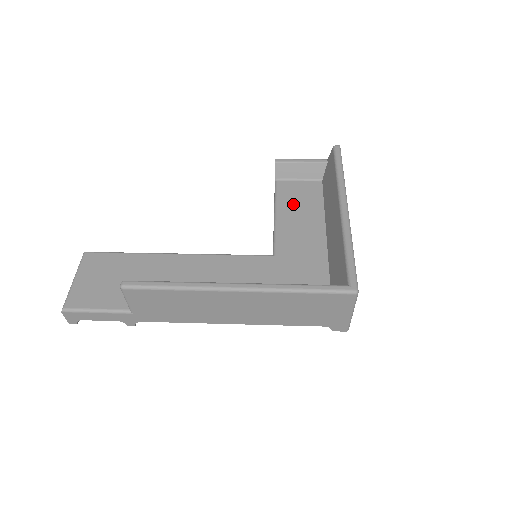
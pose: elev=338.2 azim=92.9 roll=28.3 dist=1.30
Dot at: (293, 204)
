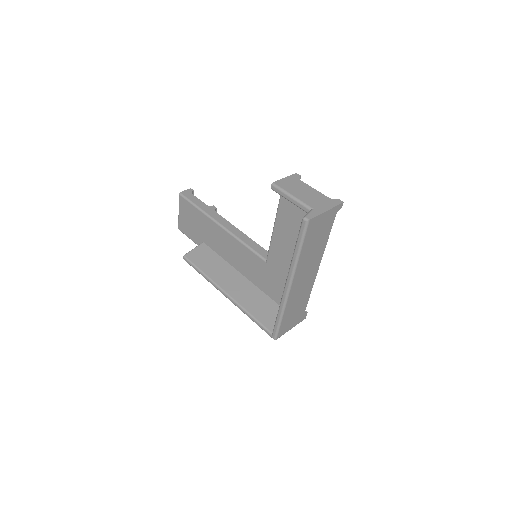
Dot at: (286, 226)
